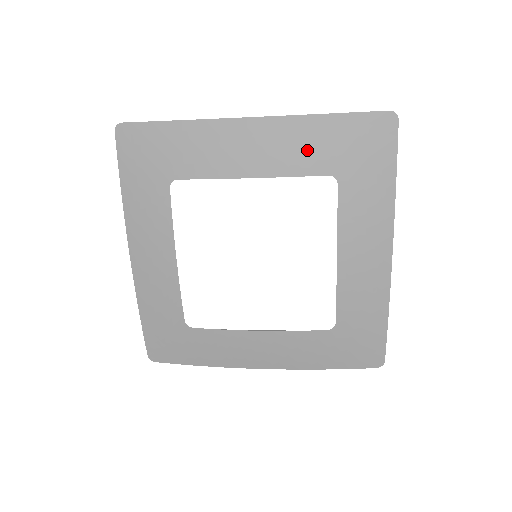
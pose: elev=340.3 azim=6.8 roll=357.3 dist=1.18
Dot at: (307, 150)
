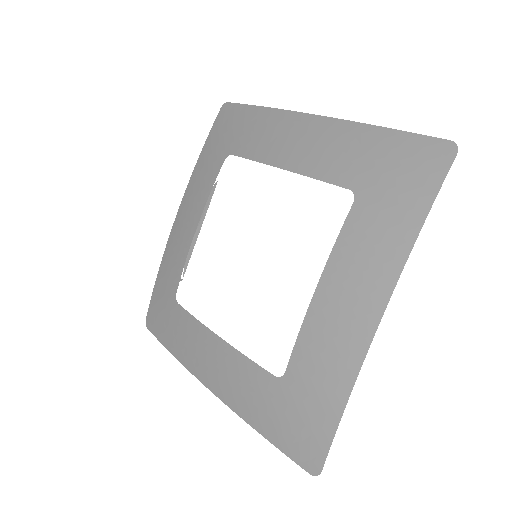
Dot at: (205, 175)
